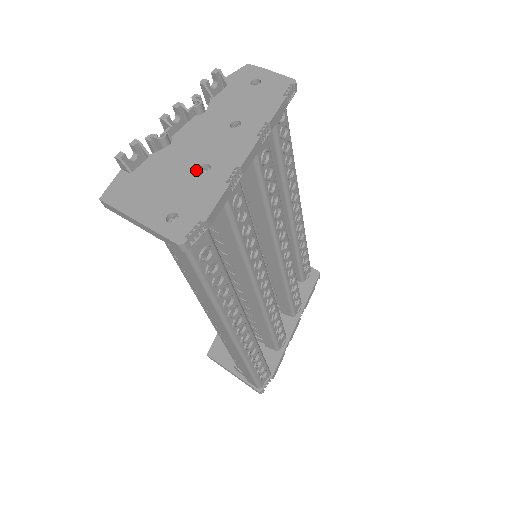
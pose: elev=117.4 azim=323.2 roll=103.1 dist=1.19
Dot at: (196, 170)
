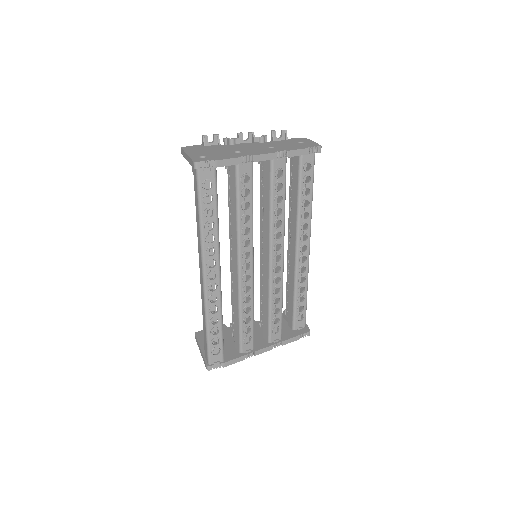
Dot at: (233, 151)
